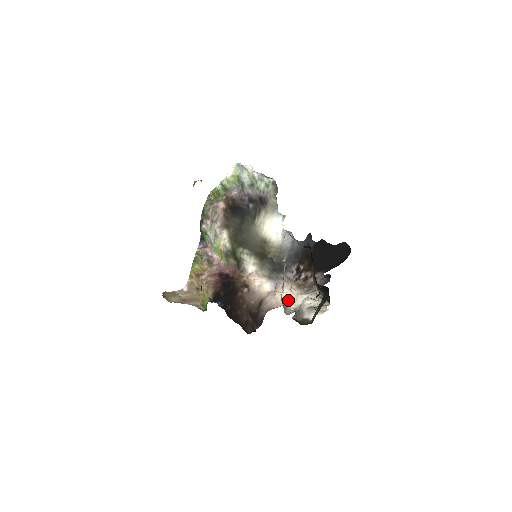
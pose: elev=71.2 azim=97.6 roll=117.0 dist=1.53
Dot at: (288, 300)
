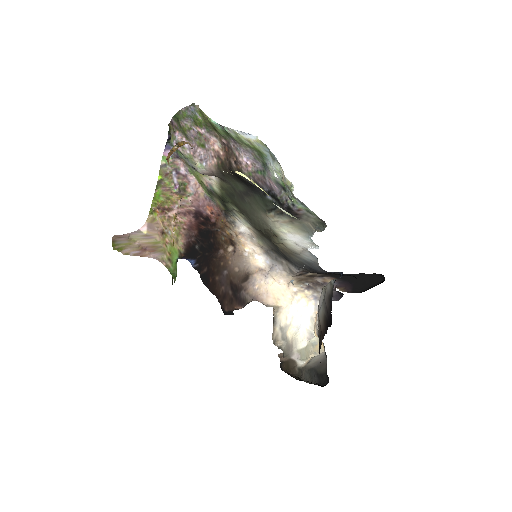
Dot at: (281, 299)
